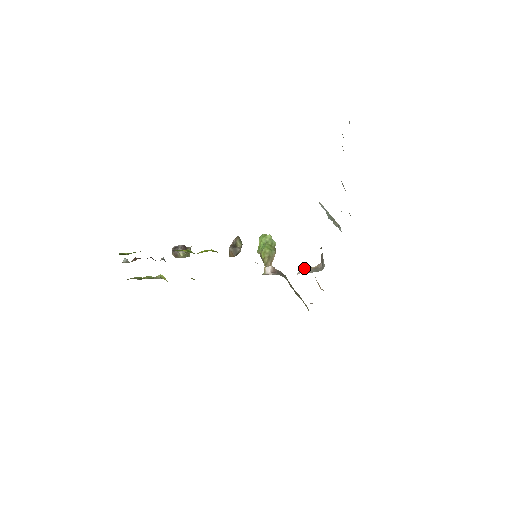
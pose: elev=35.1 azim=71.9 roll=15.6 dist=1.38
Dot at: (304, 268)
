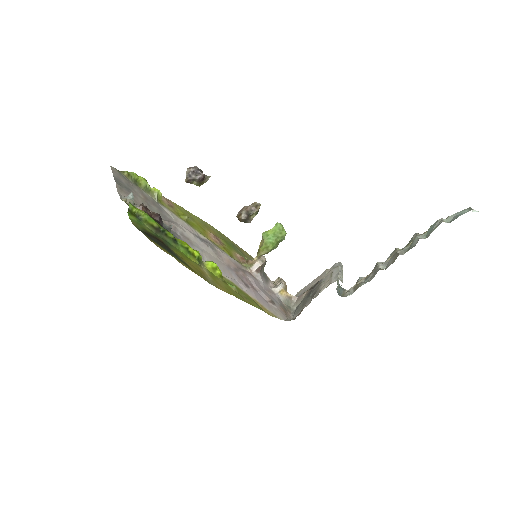
Dot at: (282, 290)
